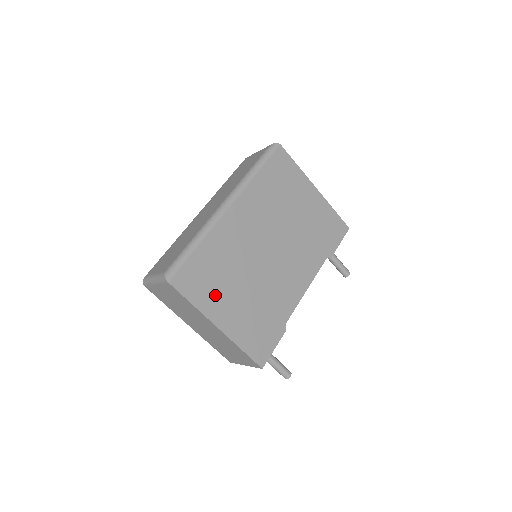
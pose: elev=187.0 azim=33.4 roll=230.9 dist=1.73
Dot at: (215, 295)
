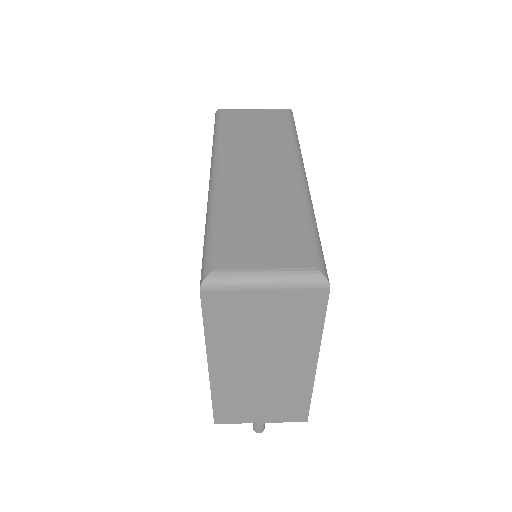
Dot at: occluded
